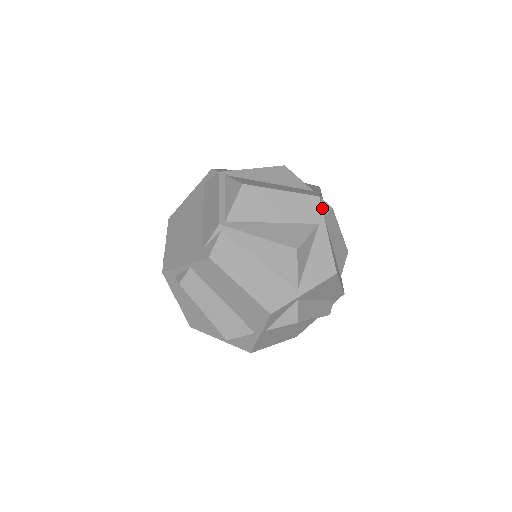
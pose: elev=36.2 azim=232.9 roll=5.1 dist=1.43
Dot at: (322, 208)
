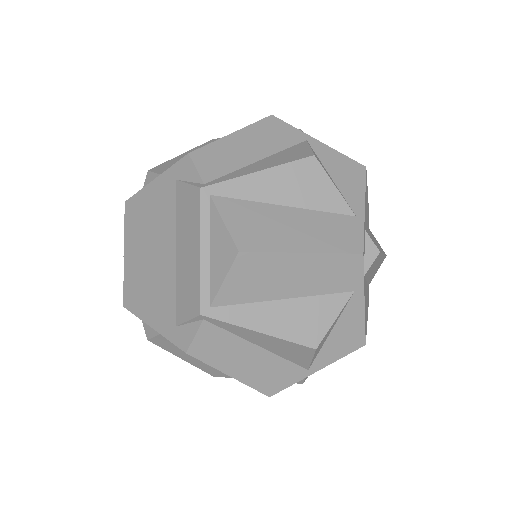
Dot at: (364, 259)
